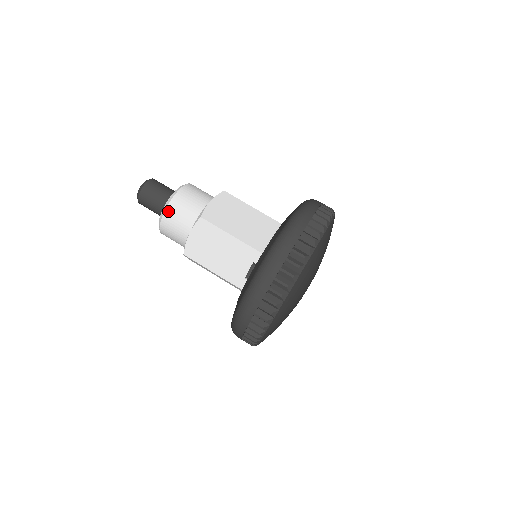
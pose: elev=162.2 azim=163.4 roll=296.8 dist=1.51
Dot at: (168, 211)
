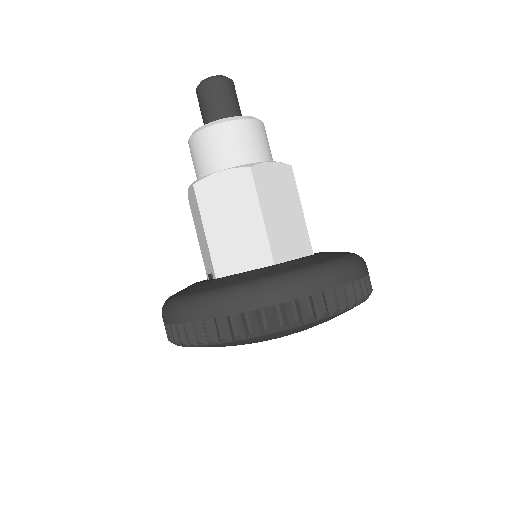
Dot at: (191, 142)
